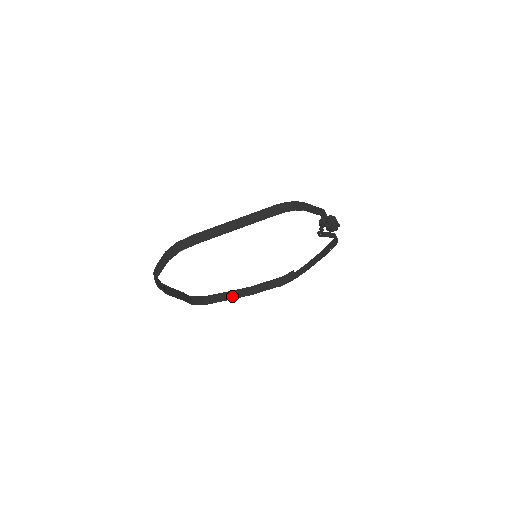
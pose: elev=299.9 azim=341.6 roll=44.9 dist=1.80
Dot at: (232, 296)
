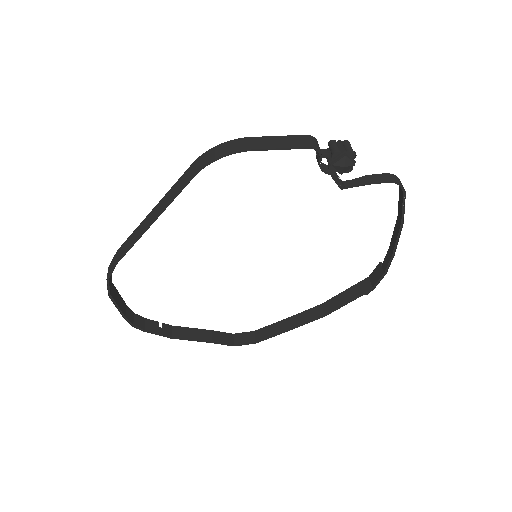
Dot at: (293, 324)
